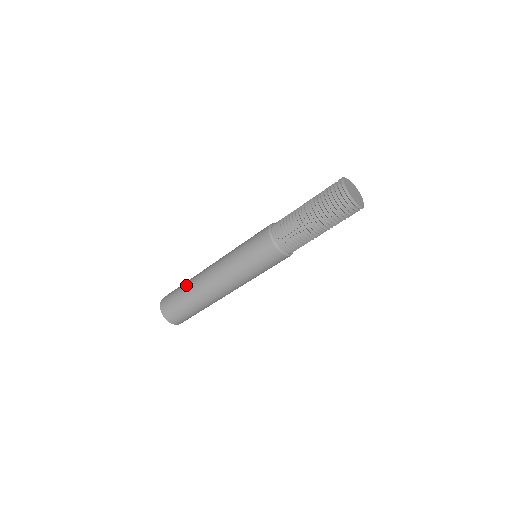
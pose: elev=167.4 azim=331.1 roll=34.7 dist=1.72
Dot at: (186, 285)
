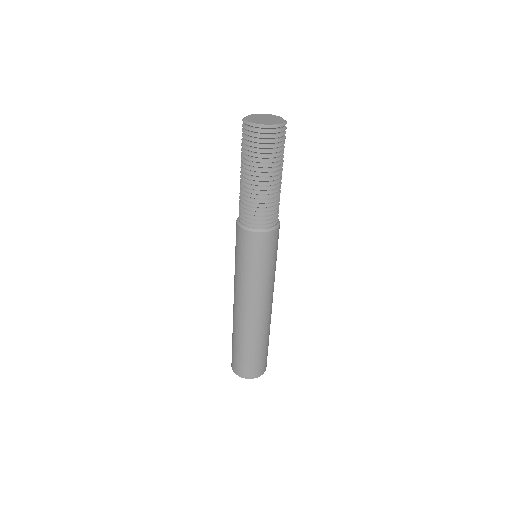
Dot at: occluded
